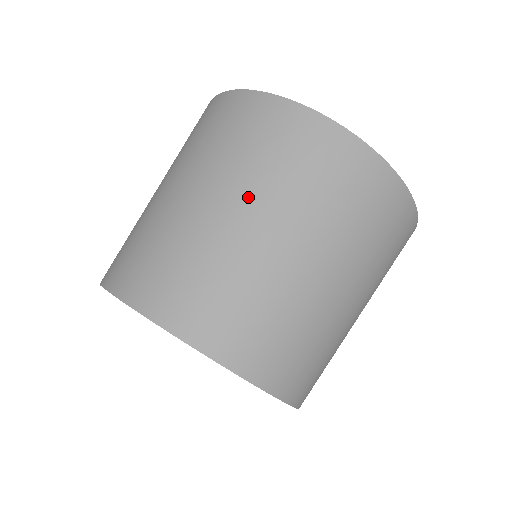
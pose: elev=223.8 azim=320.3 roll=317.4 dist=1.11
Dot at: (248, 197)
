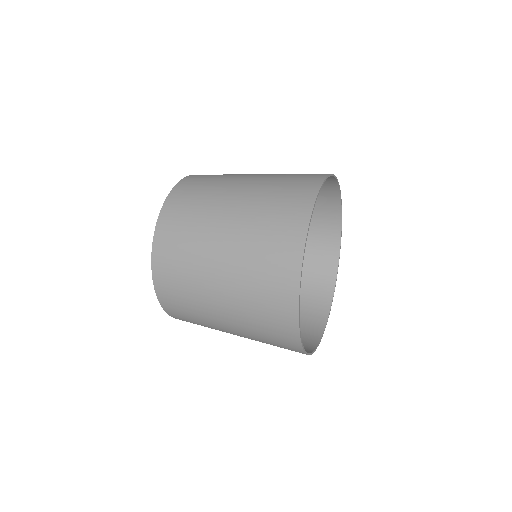
Dot at: (238, 328)
